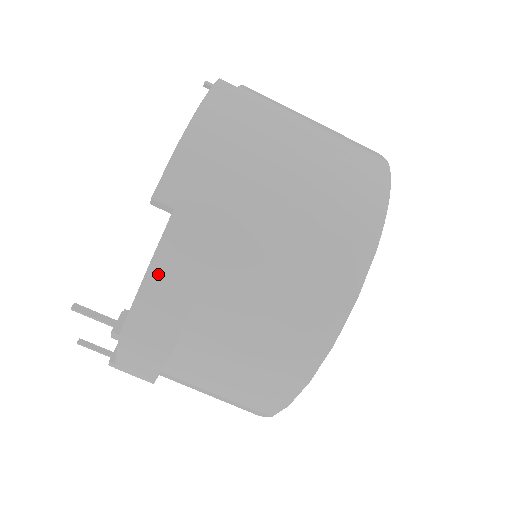
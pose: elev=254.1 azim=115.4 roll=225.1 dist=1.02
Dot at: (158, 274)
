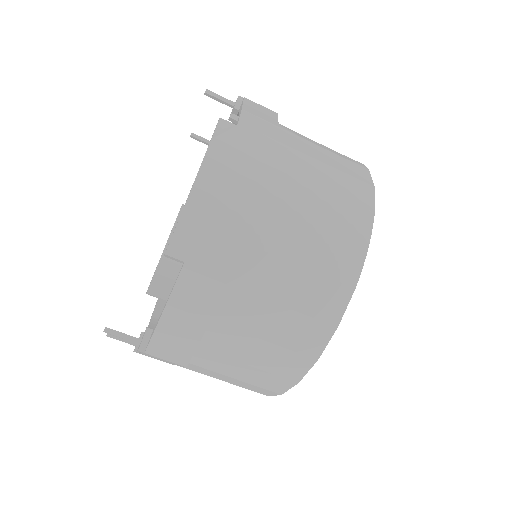
Dot at: (174, 311)
